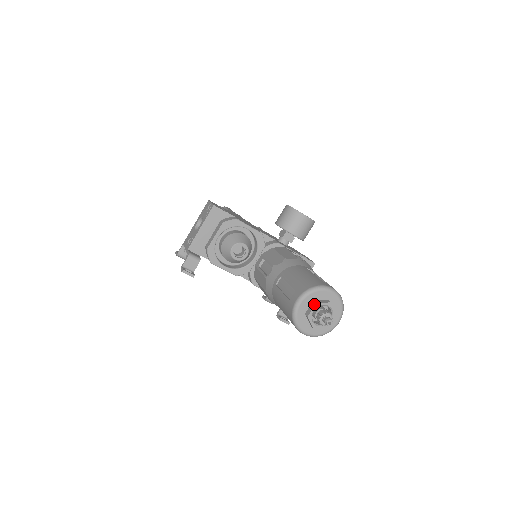
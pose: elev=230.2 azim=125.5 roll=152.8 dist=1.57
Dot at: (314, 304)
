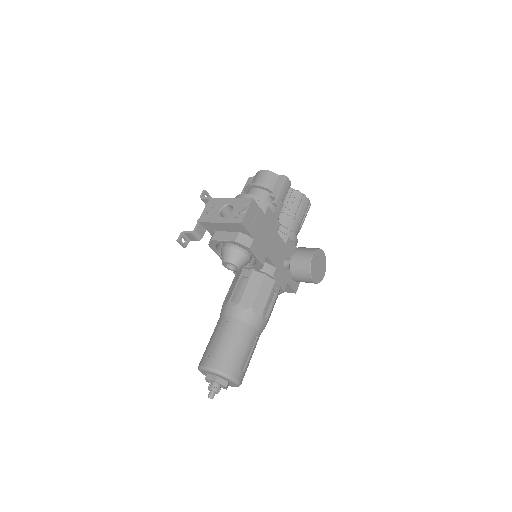
Dot at: (214, 380)
